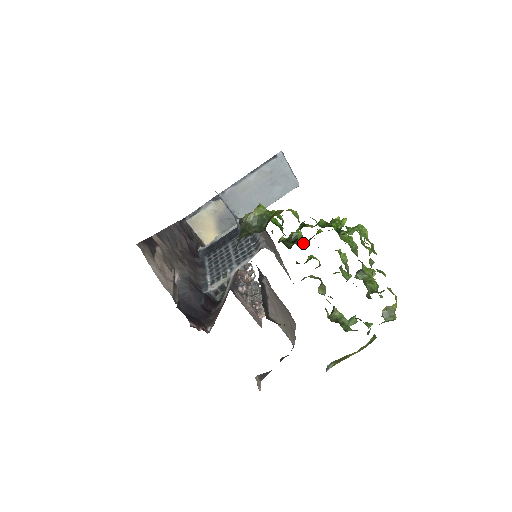
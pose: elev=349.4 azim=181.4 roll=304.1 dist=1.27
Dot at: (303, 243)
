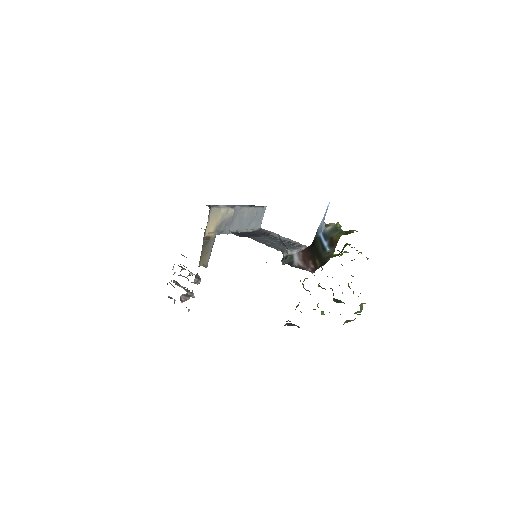
Dot at: occluded
